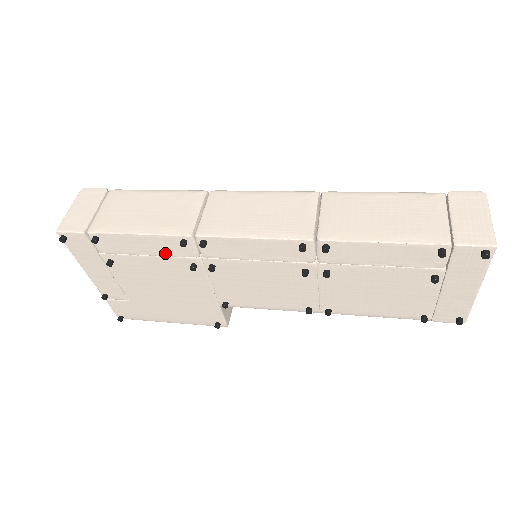
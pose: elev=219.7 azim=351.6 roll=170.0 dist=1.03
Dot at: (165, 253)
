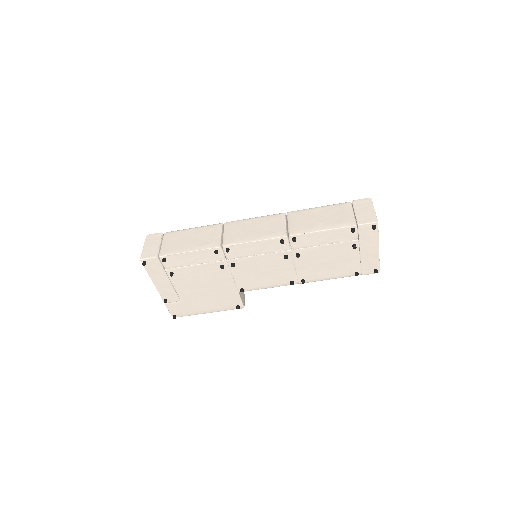
Dot at: (205, 261)
